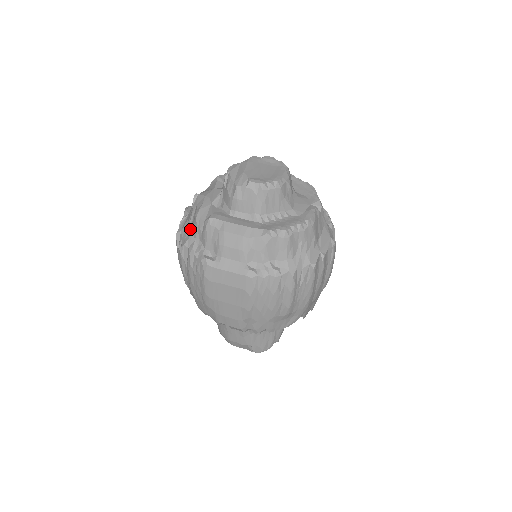
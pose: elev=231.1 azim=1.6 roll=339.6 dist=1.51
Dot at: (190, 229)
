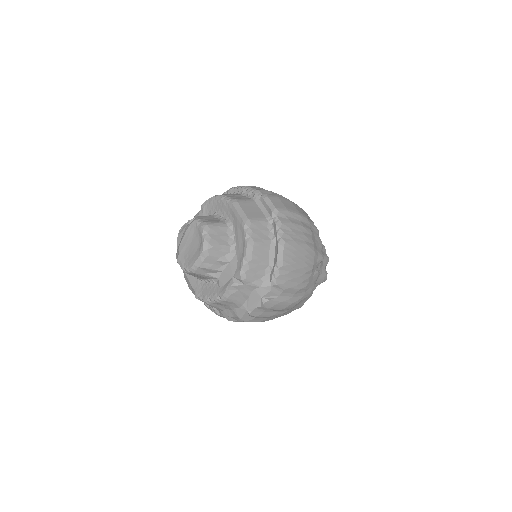
Dot at: occluded
